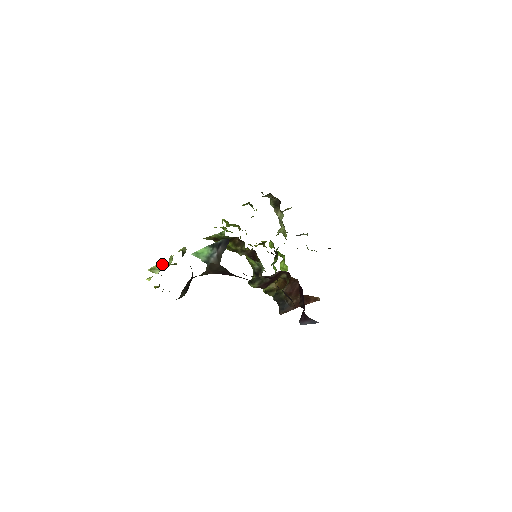
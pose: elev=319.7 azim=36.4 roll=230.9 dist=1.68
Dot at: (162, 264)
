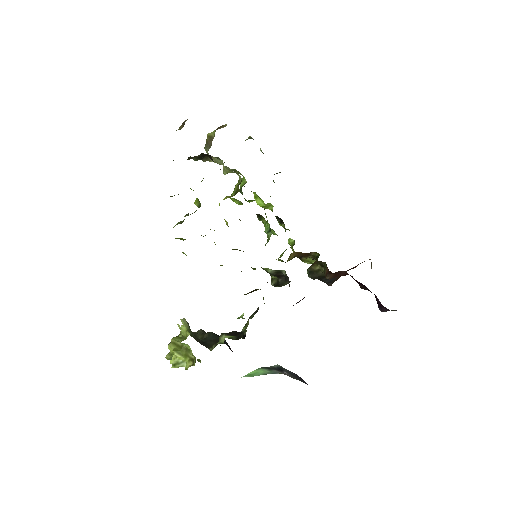
Dot at: (180, 354)
